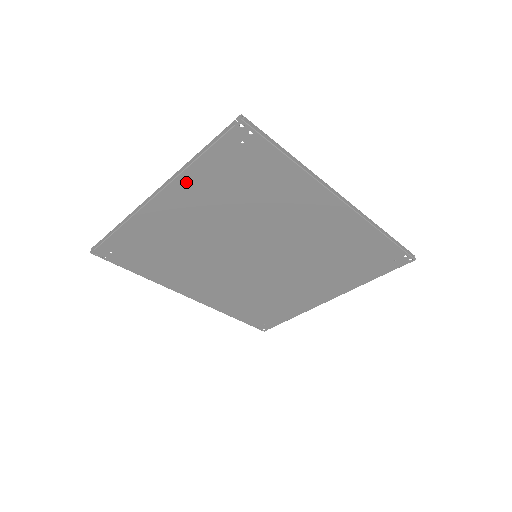
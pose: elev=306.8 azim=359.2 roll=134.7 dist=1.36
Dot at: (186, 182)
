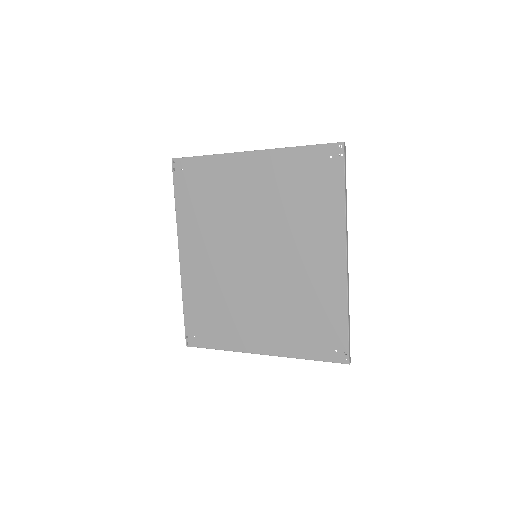
Dot at: (277, 157)
